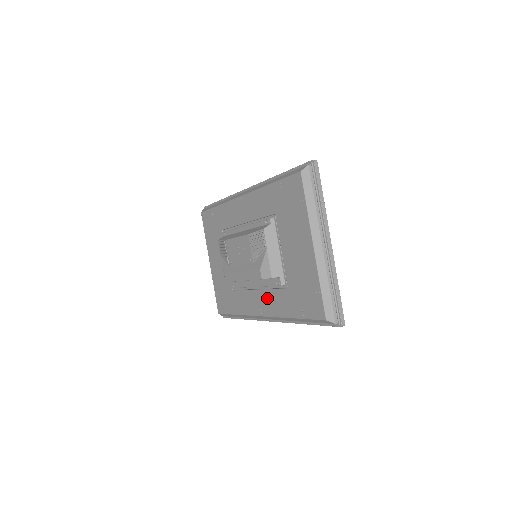
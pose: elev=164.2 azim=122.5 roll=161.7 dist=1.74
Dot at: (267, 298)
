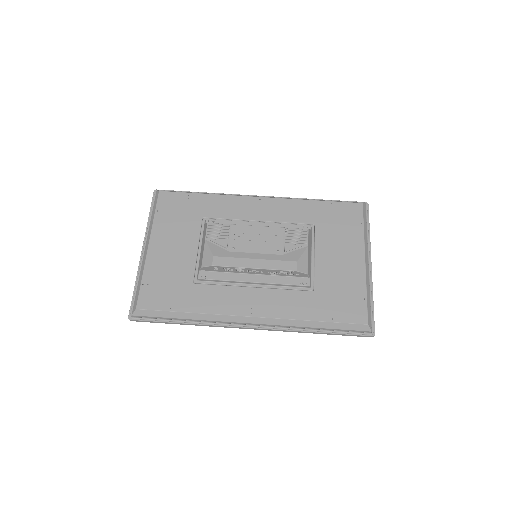
Dot at: (271, 297)
